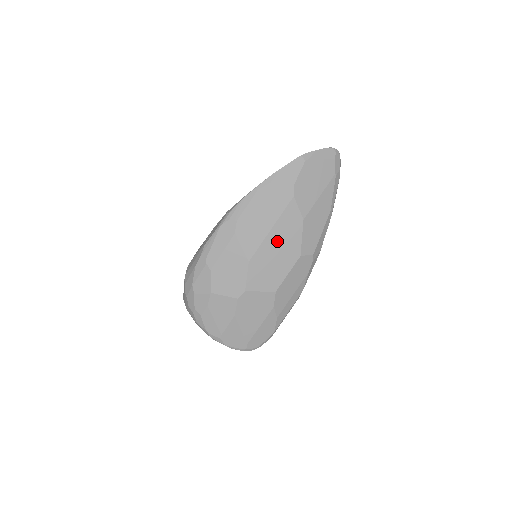
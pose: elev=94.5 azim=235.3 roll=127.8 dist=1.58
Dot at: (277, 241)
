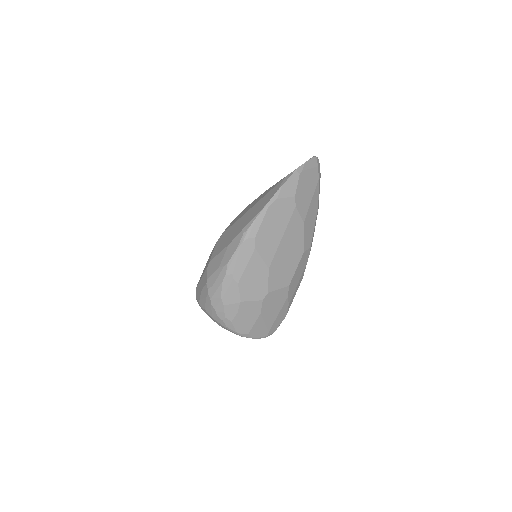
Dot at: (287, 246)
